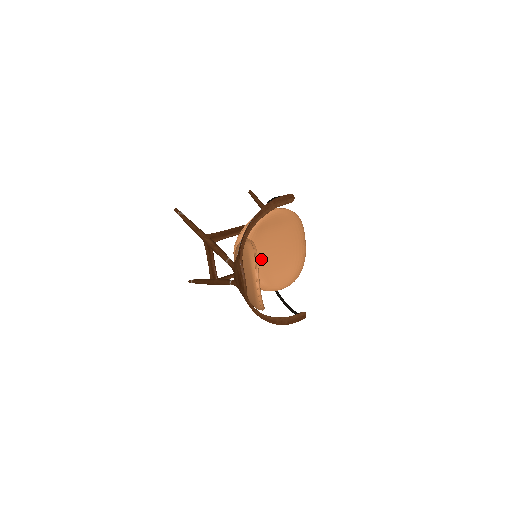
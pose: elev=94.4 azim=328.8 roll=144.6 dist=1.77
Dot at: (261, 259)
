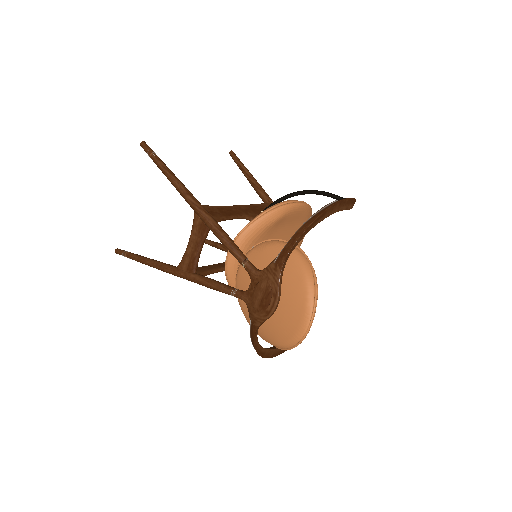
Dot at: occluded
